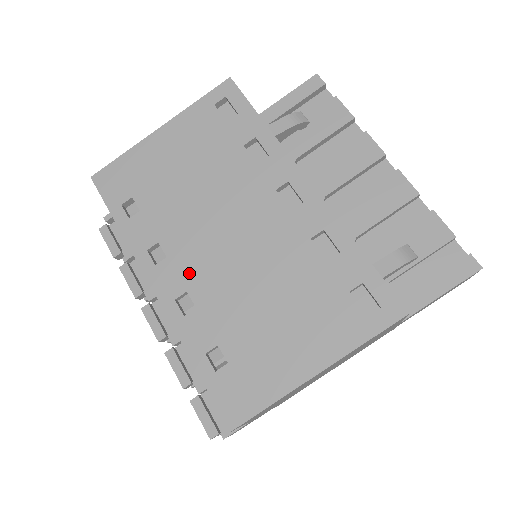
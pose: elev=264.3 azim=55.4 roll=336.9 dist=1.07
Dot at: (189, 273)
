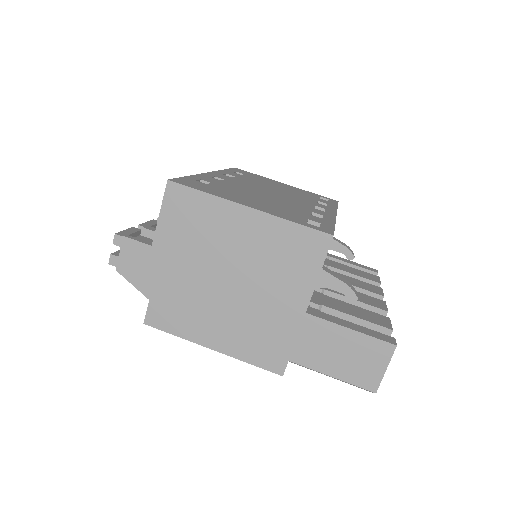
Dot at: (235, 181)
